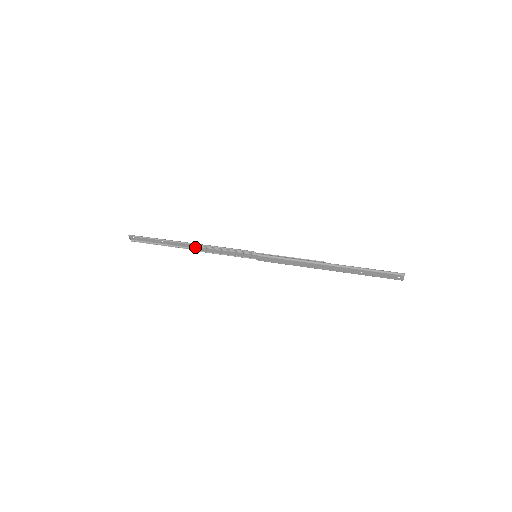
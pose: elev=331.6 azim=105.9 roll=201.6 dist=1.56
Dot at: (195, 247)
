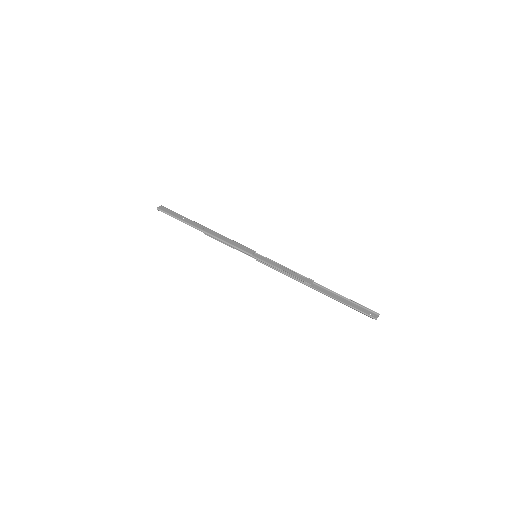
Dot at: (208, 233)
